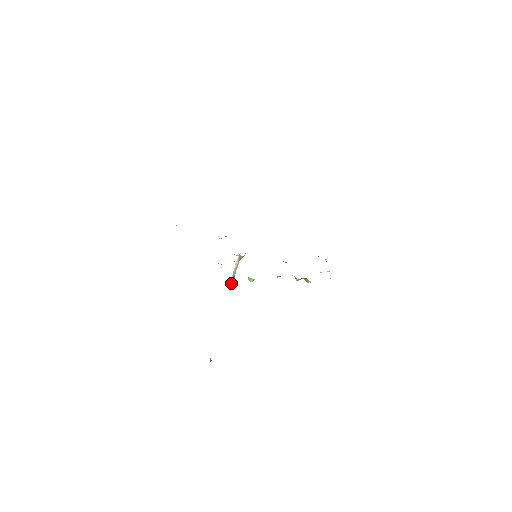
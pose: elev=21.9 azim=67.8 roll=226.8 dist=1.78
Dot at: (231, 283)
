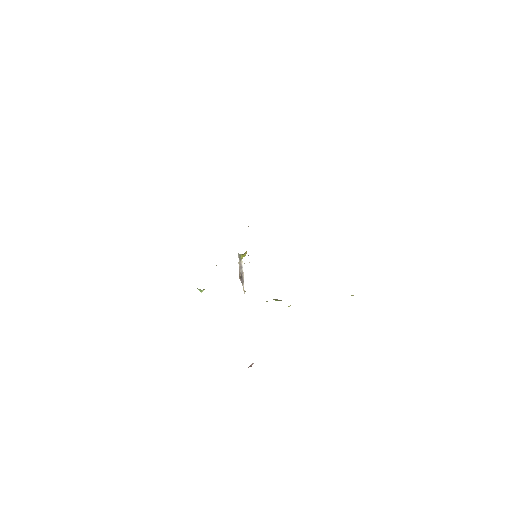
Dot at: (242, 284)
